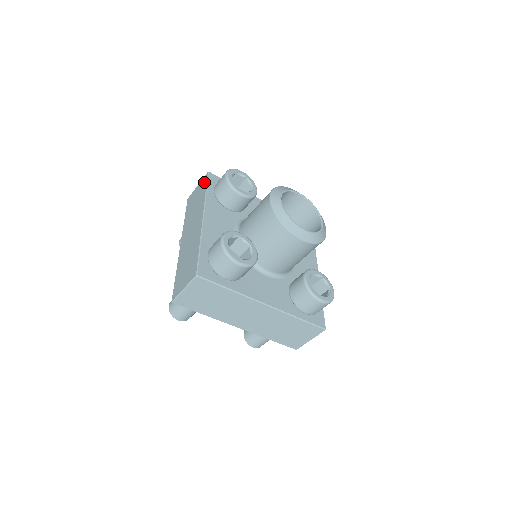
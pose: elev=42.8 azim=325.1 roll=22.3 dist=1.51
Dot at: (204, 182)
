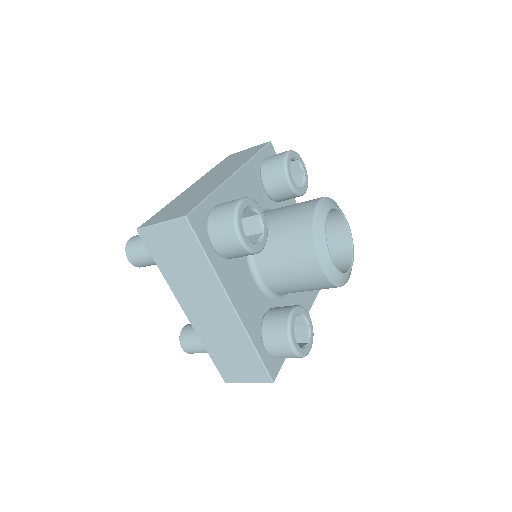
Dot at: (187, 236)
